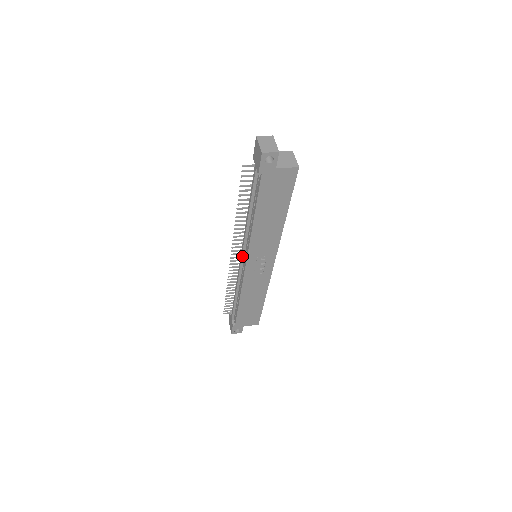
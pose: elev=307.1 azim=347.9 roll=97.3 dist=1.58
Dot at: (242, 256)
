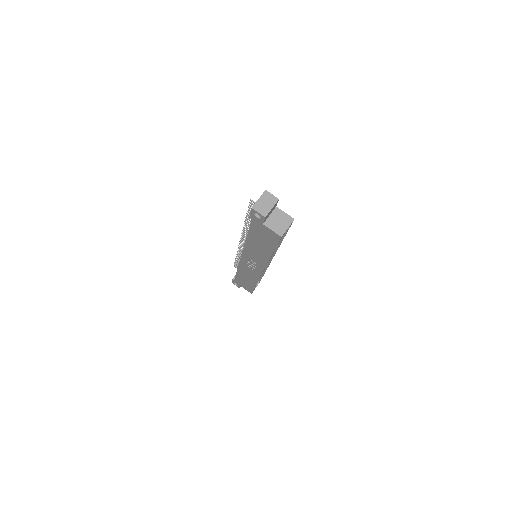
Dot at: occluded
